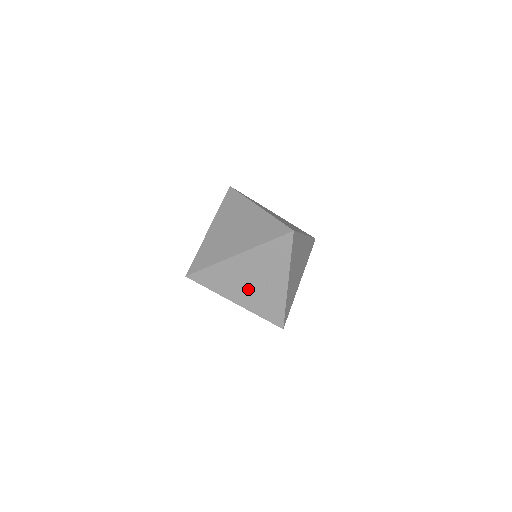
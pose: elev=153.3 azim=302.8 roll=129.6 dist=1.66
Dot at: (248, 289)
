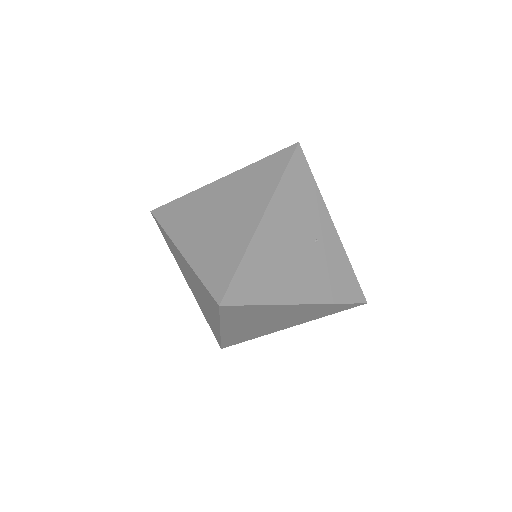
Dot at: (302, 267)
